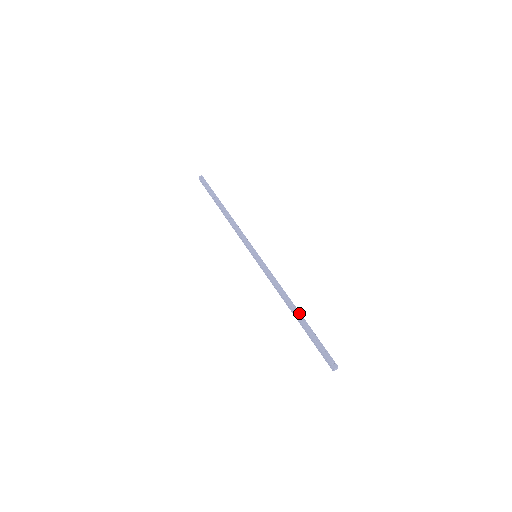
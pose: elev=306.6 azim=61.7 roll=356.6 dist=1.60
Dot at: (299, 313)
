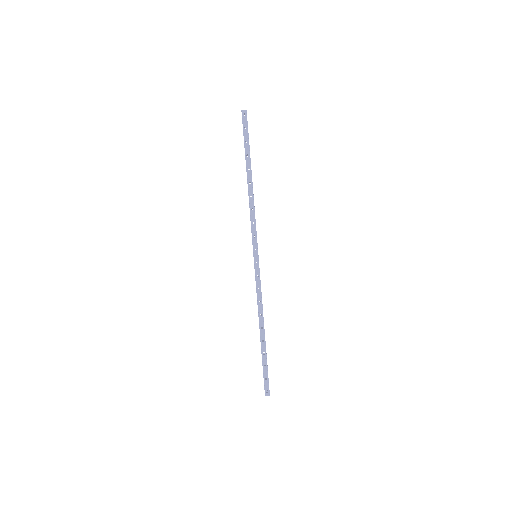
Dot at: (264, 337)
